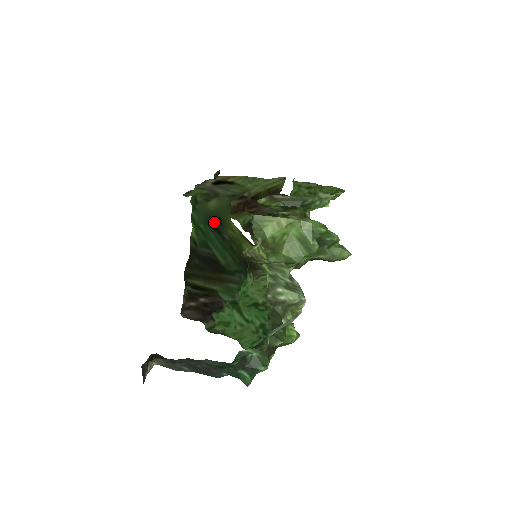
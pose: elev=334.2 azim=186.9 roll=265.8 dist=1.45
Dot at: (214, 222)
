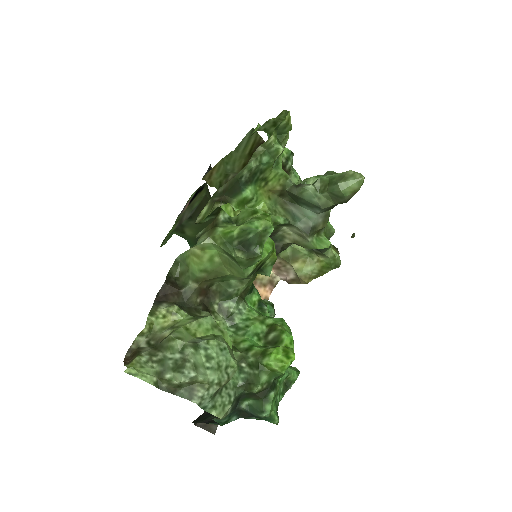
Dot at: occluded
